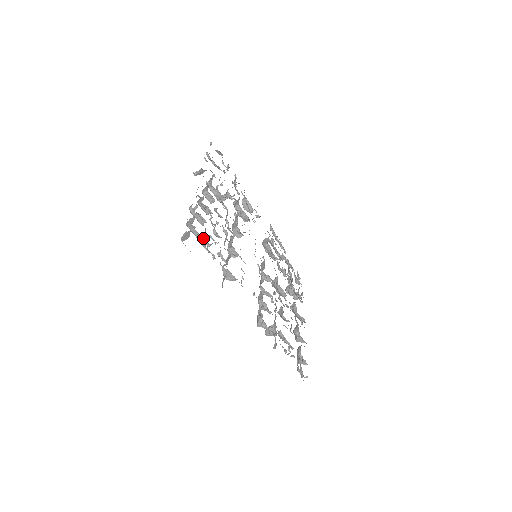
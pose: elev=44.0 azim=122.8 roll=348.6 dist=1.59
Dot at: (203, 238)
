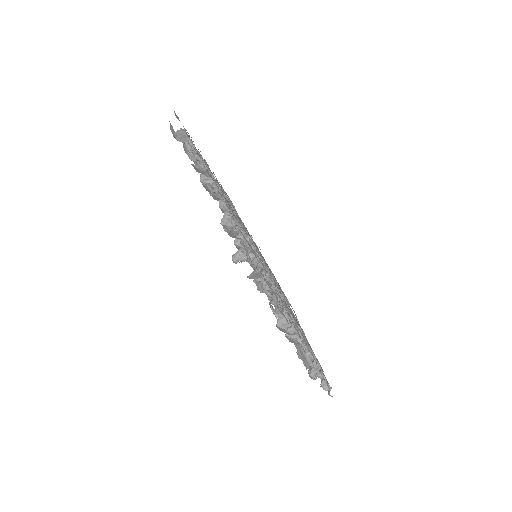
Dot at: occluded
